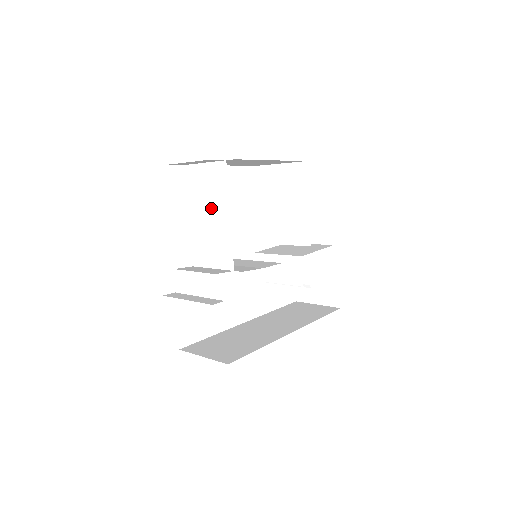
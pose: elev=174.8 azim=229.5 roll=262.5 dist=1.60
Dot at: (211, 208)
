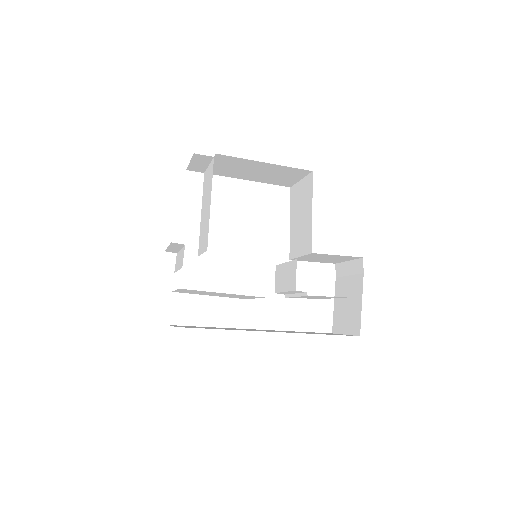
Dot at: (207, 201)
